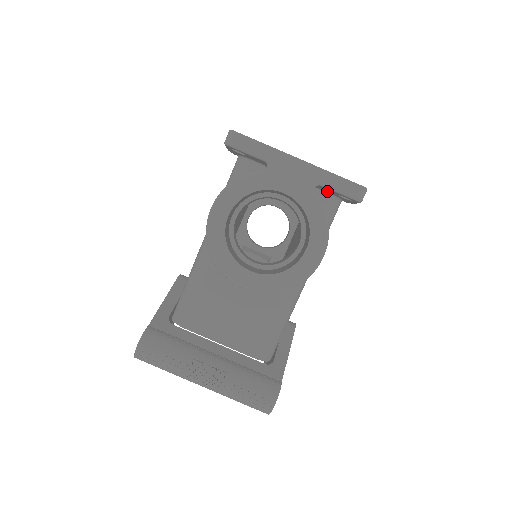
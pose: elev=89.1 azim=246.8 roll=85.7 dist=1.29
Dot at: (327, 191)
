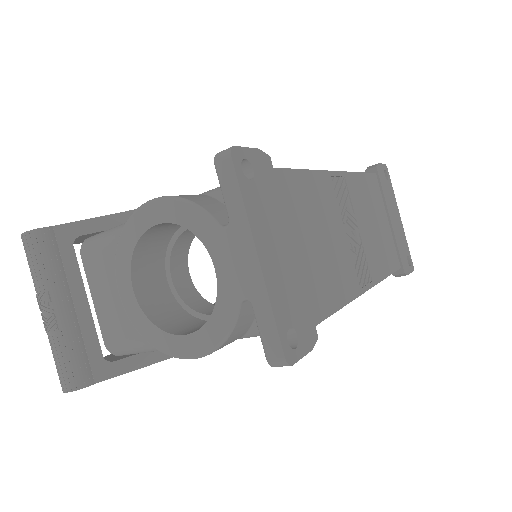
Dot at: occluded
